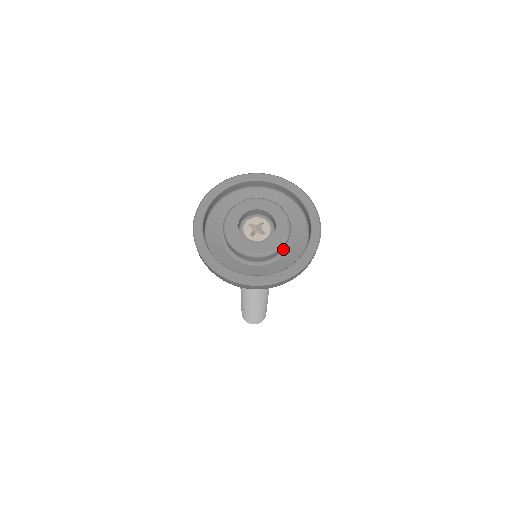
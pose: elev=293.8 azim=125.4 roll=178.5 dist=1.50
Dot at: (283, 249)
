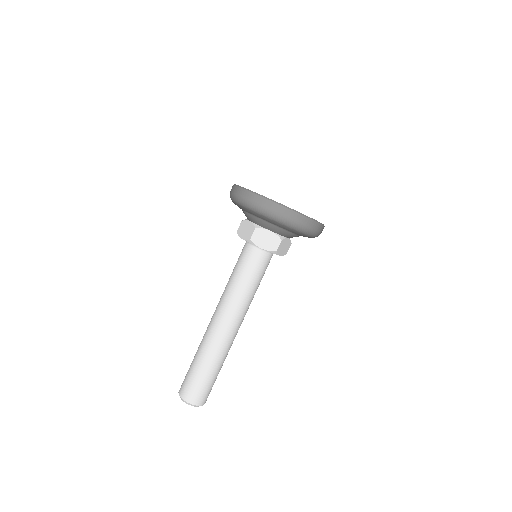
Dot at: occluded
